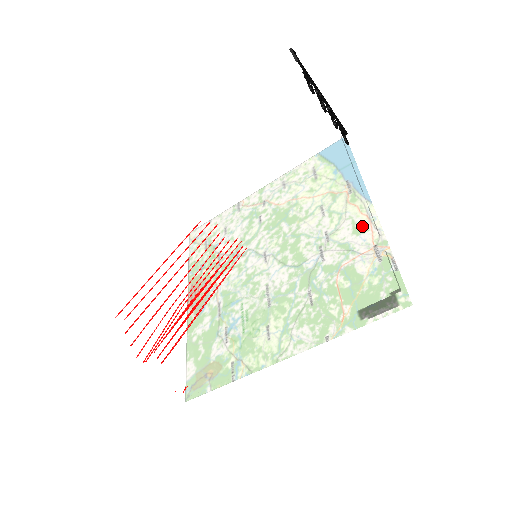
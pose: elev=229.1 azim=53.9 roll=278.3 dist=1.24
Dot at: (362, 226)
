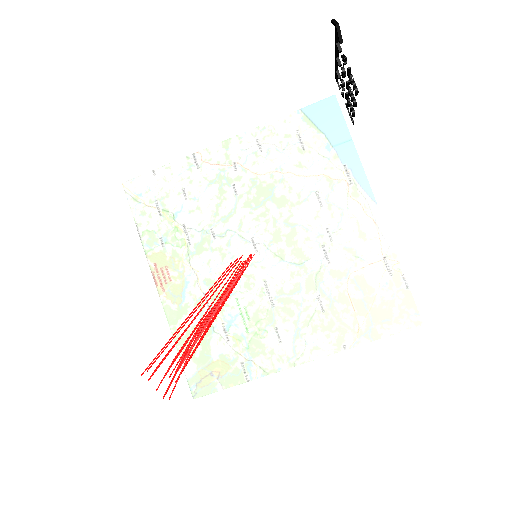
Dot at: (395, 261)
